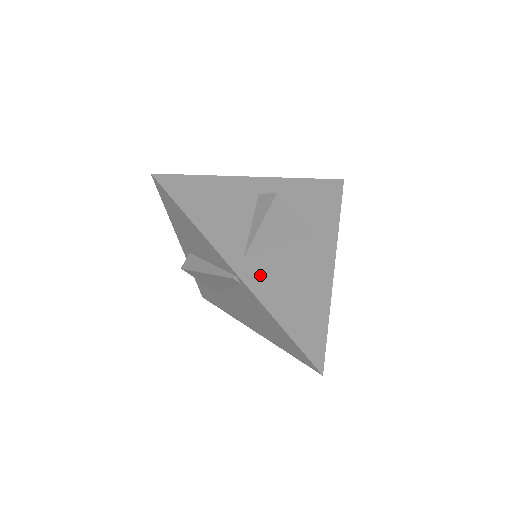
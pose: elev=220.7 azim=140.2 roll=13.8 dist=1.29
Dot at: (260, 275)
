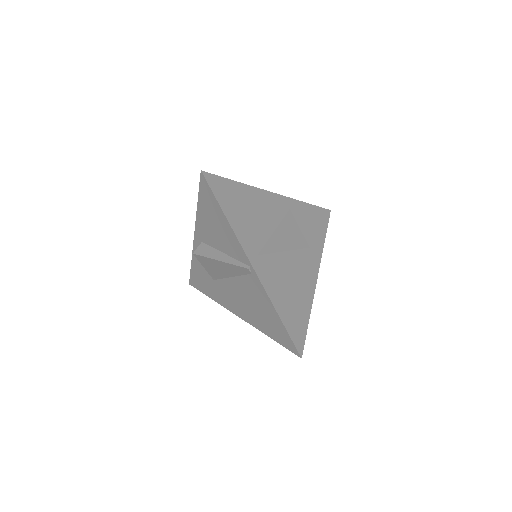
Dot at: (267, 270)
